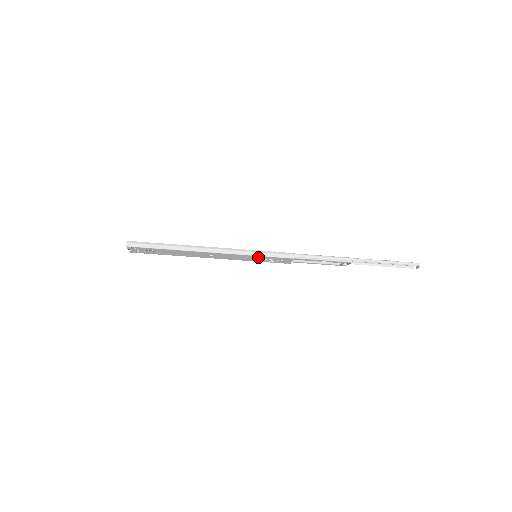
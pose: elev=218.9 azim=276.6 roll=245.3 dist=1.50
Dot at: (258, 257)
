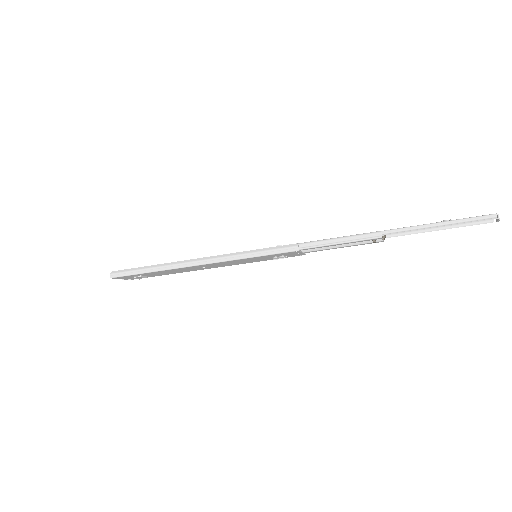
Dot at: (255, 258)
